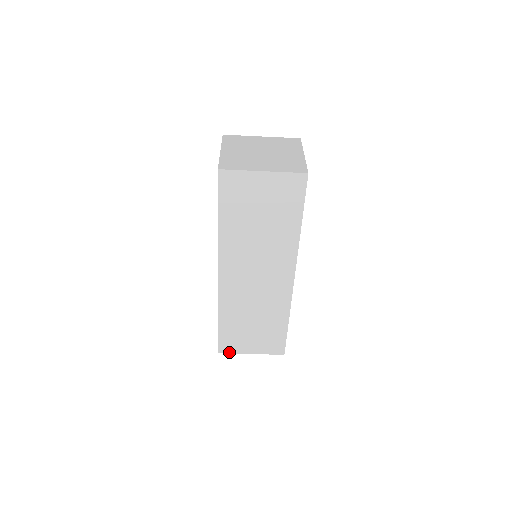
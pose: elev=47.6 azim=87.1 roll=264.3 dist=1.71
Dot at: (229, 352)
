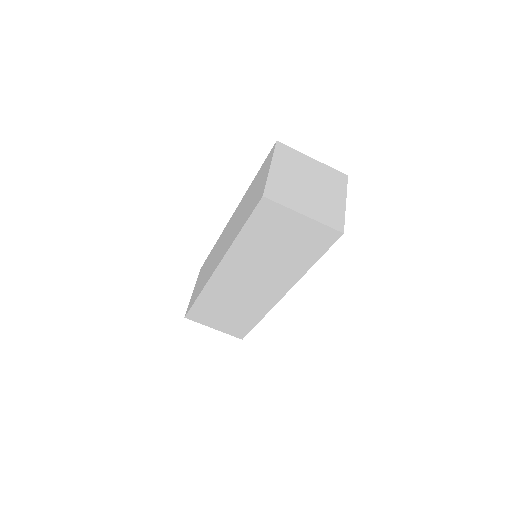
Dot at: (195, 321)
